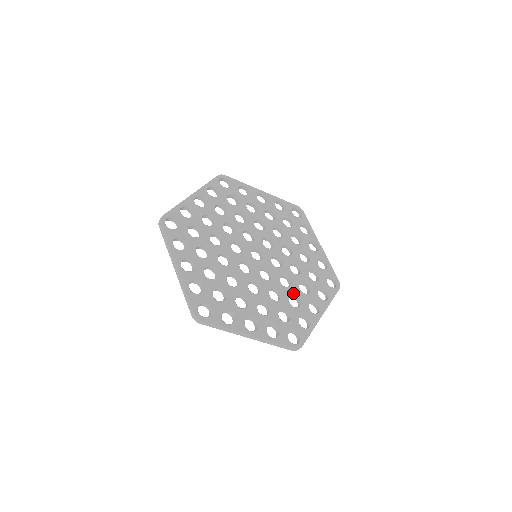
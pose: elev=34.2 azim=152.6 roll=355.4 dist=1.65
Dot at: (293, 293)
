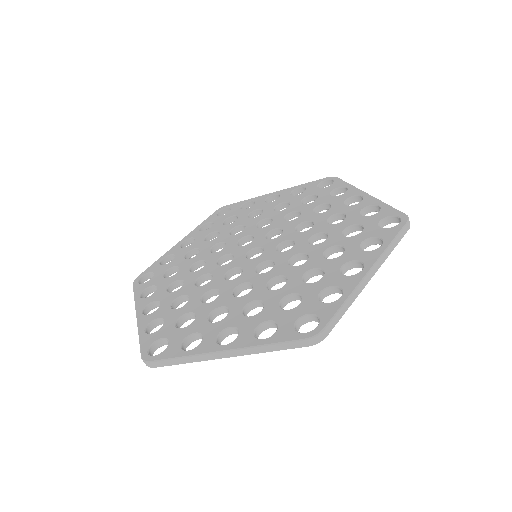
Dot at: (324, 220)
